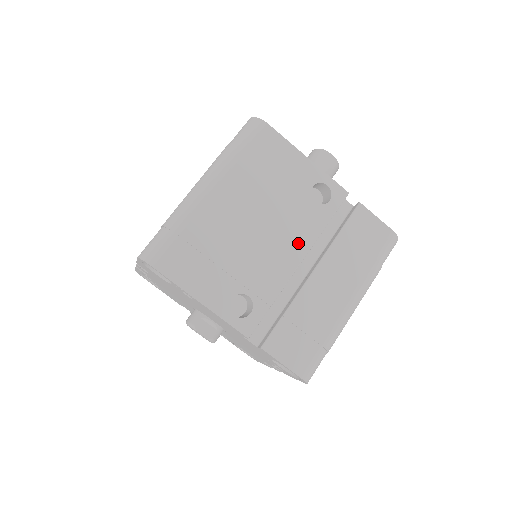
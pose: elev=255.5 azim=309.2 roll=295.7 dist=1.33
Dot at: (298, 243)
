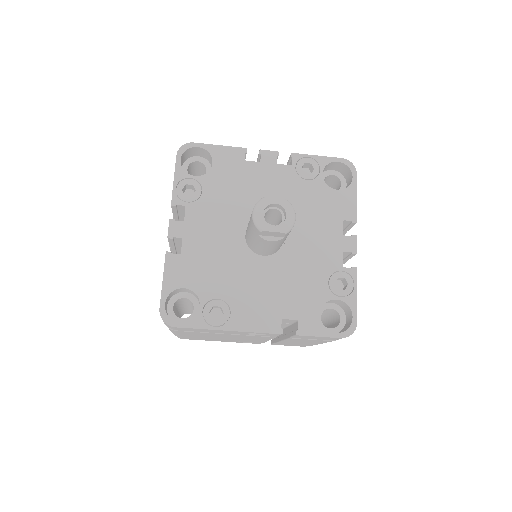
Dot at: (260, 339)
